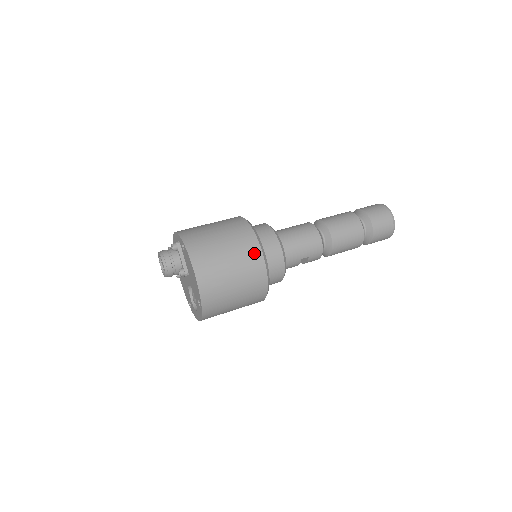
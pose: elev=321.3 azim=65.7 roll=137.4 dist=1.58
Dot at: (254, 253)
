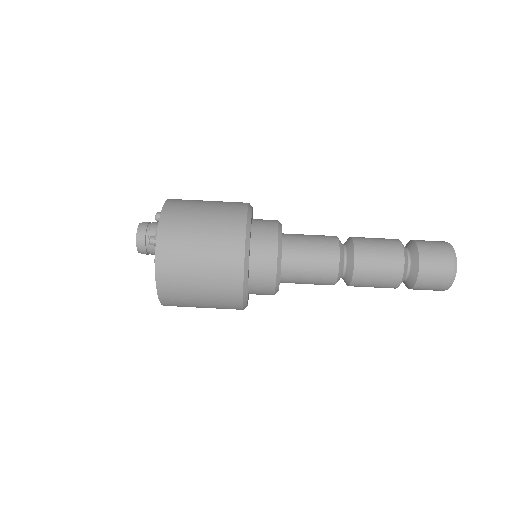
Dot at: (233, 299)
